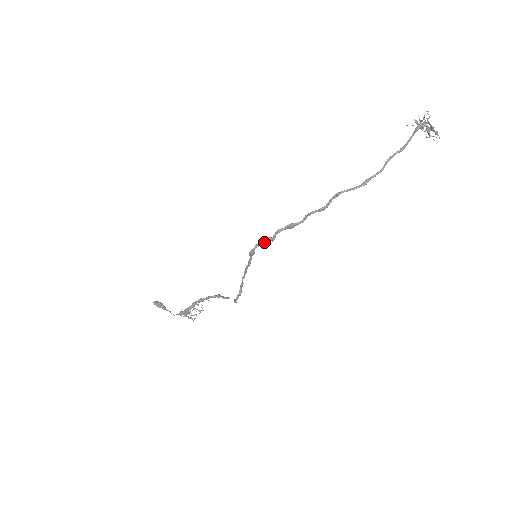
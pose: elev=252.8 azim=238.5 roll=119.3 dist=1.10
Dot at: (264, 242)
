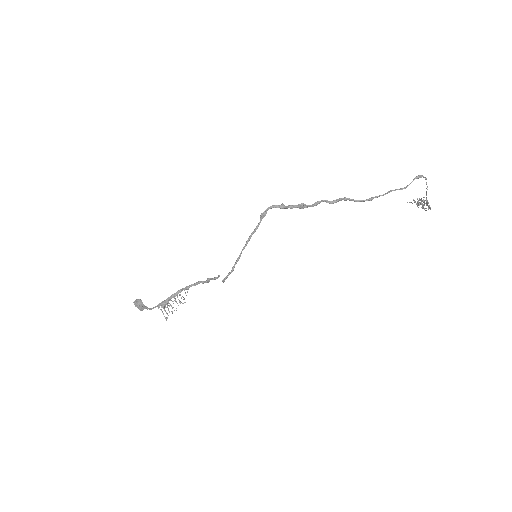
Dot at: (278, 205)
